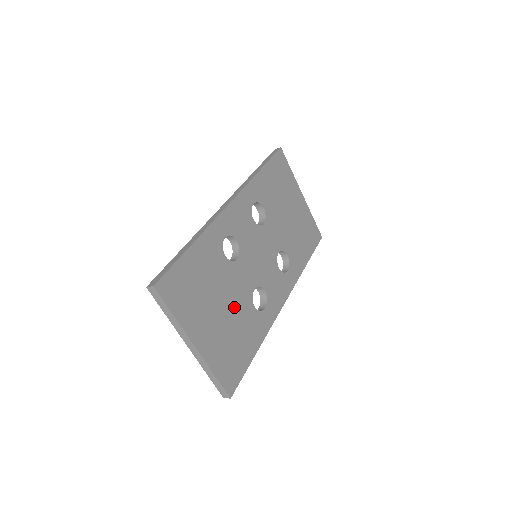
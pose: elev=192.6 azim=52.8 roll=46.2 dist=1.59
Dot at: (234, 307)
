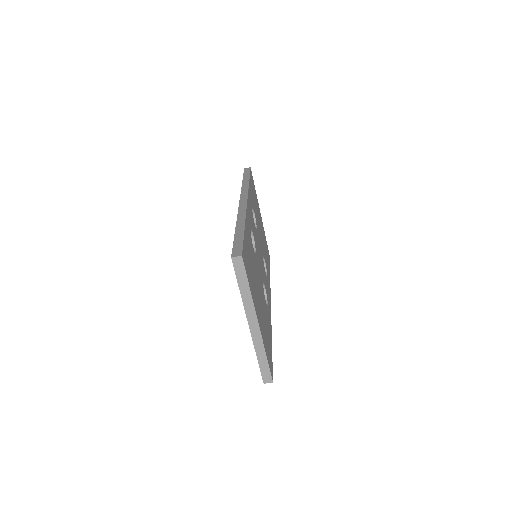
Dot at: (261, 296)
